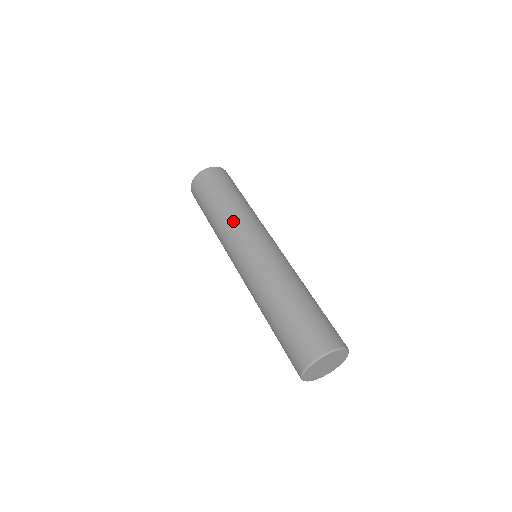
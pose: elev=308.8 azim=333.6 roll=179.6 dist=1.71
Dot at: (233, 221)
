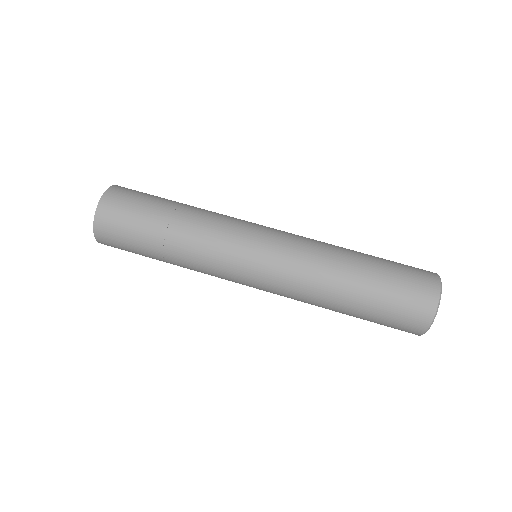
Dot at: (208, 238)
